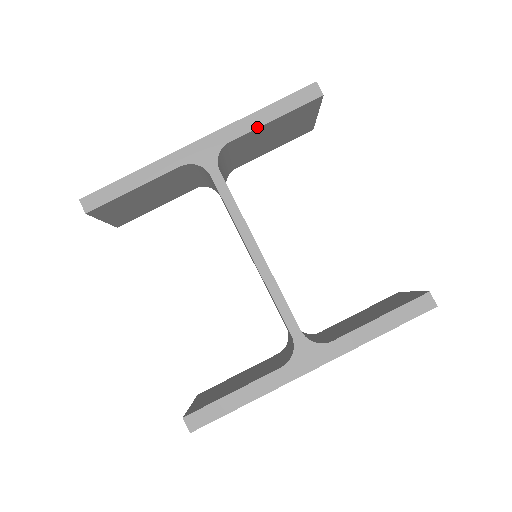
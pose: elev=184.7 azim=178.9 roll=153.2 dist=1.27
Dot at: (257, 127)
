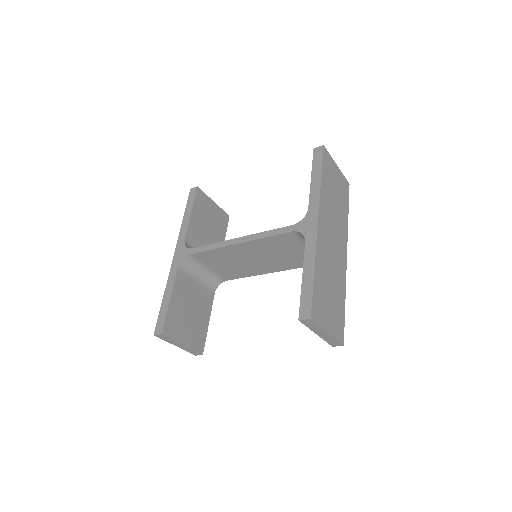
Dot at: (188, 223)
